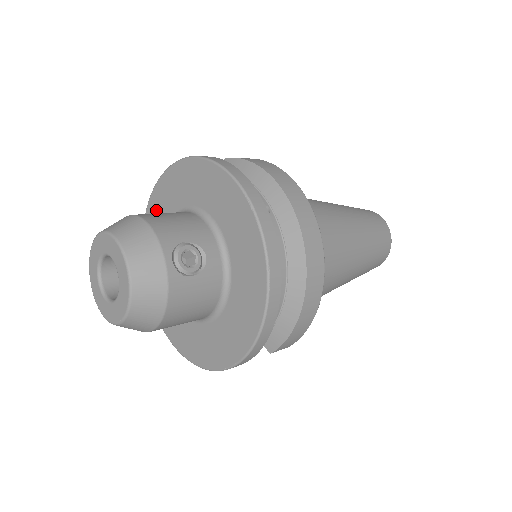
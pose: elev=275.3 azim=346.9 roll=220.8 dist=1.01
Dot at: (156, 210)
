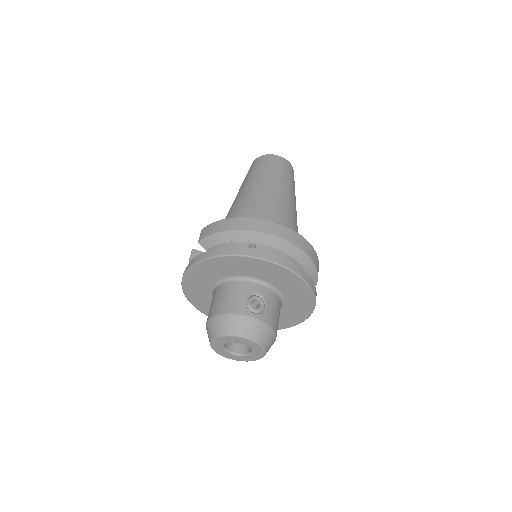
Dot at: (196, 297)
